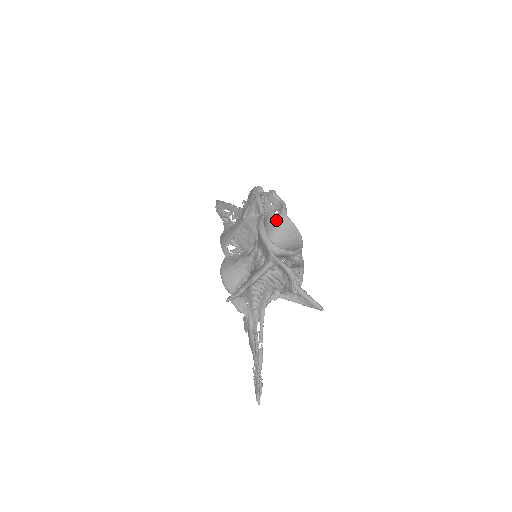
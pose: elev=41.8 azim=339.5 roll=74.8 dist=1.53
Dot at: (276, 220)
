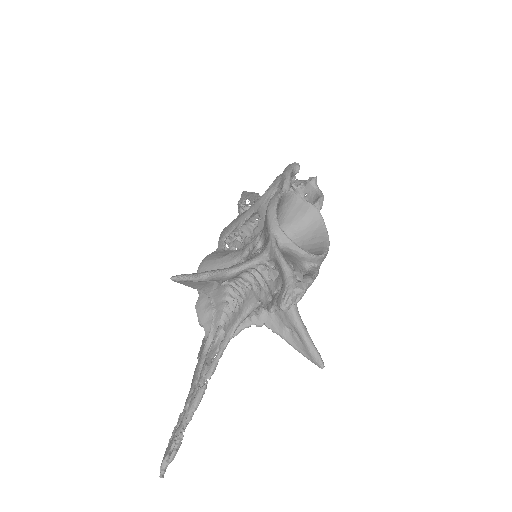
Dot at: (301, 210)
